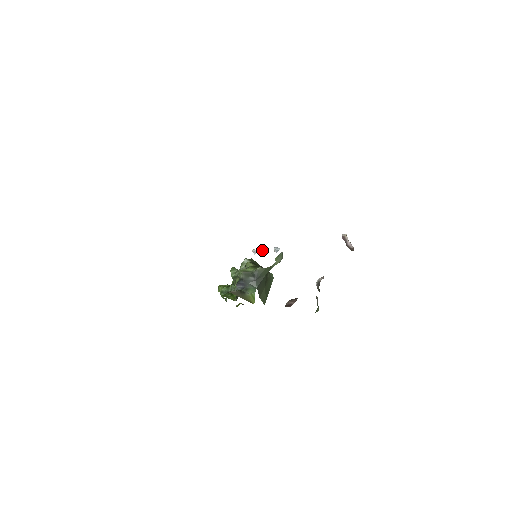
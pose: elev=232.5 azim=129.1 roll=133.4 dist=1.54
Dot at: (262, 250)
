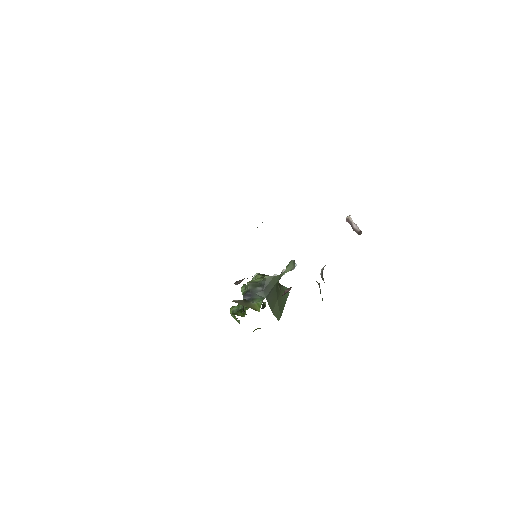
Dot at: (281, 272)
